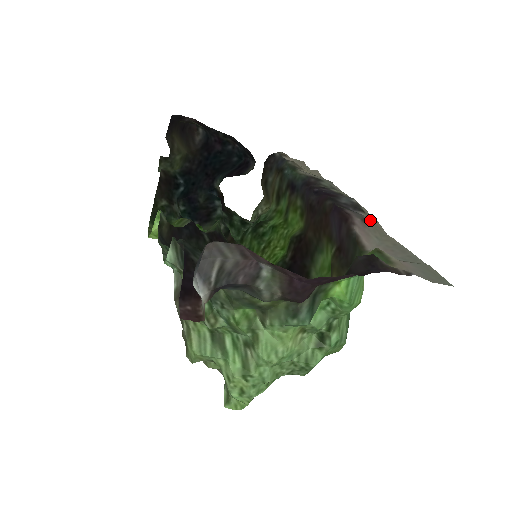
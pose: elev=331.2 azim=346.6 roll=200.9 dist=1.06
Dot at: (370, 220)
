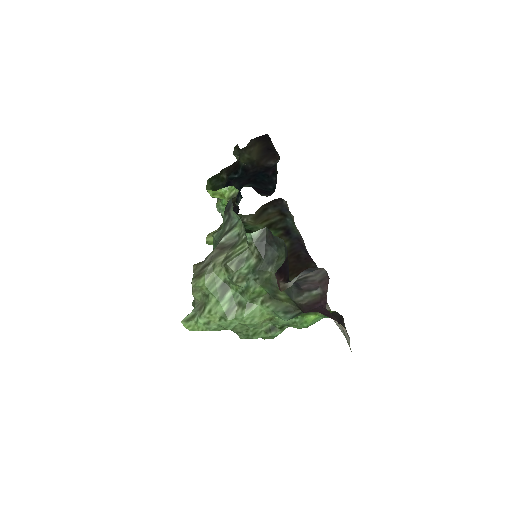
Dot at: occluded
